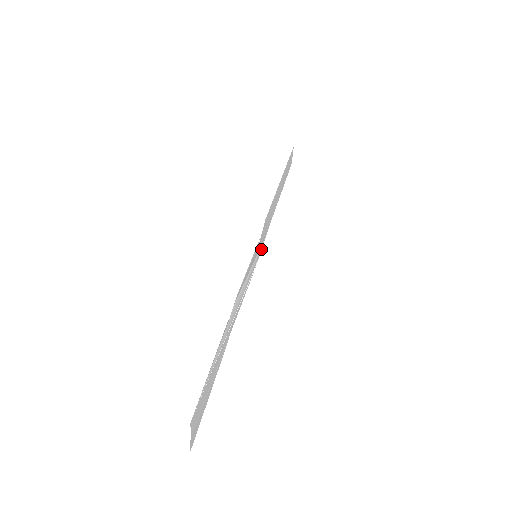
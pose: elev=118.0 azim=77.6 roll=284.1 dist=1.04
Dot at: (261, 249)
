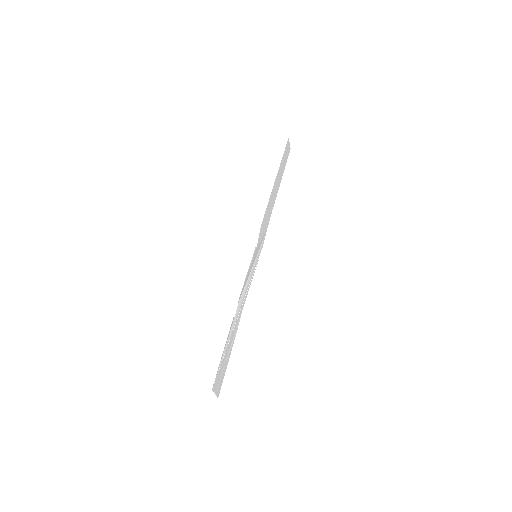
Dot at: (263, 243)
